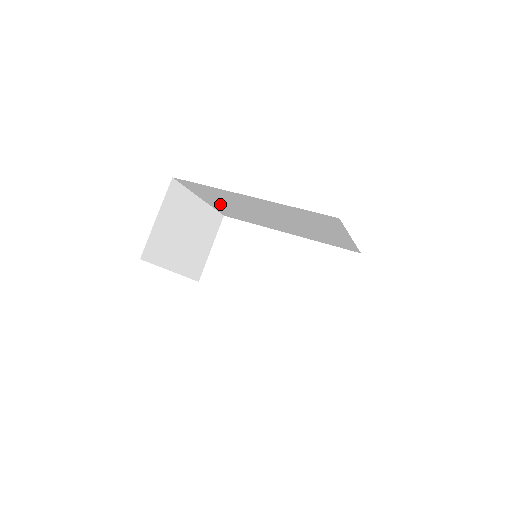
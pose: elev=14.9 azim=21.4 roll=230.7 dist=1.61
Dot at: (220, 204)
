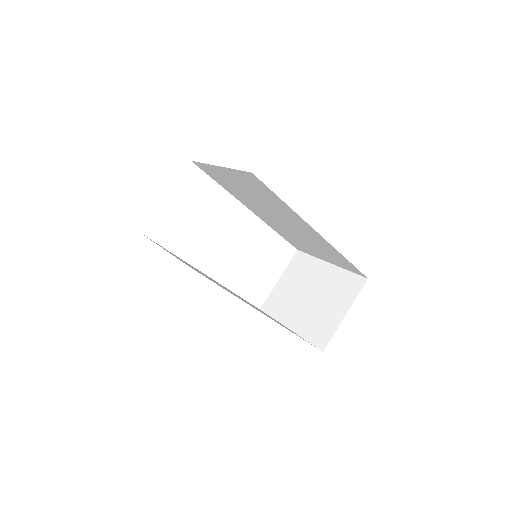
Dot at: (234, 181)
